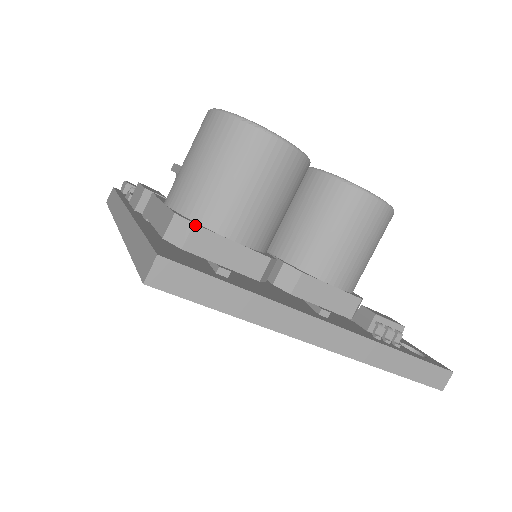
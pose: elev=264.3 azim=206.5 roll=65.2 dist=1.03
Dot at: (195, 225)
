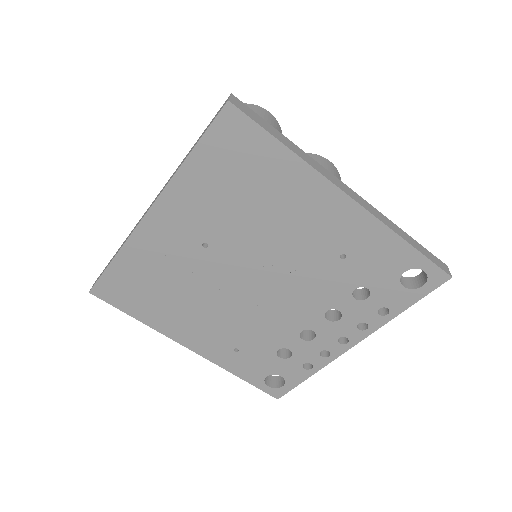
Dot at: occluded
